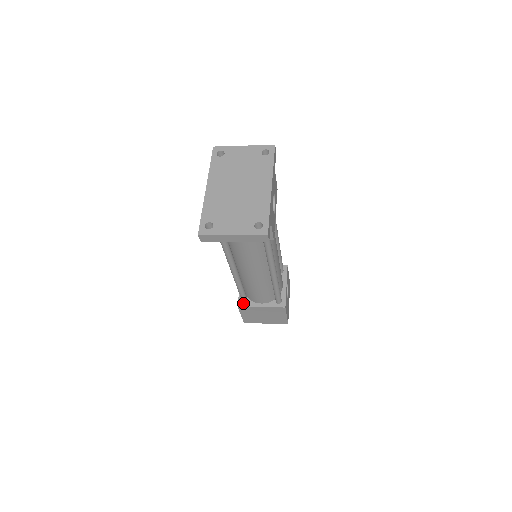
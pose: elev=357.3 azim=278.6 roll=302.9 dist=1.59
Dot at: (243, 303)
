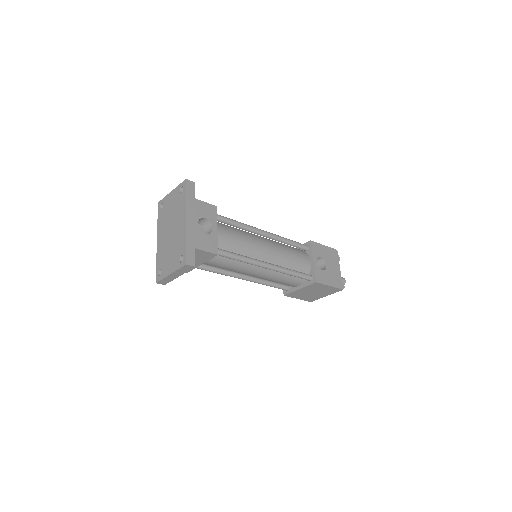
Dot at: (286, 291)
